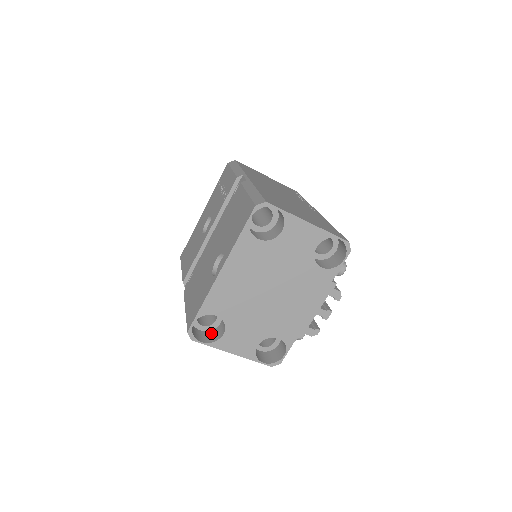
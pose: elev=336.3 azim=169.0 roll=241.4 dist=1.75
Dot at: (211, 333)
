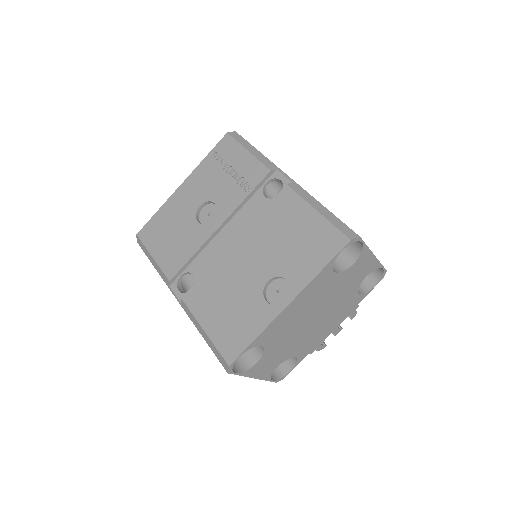
Dot at: occluded
